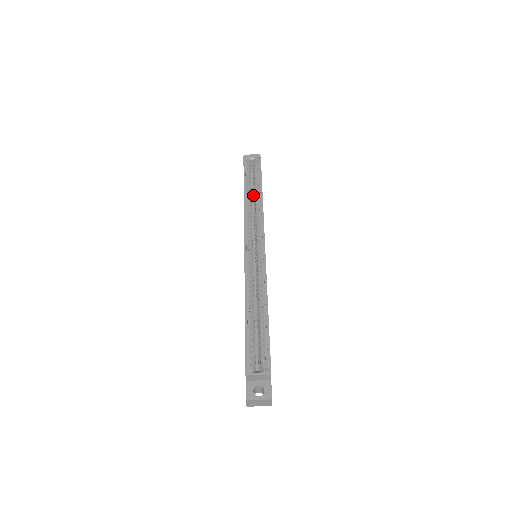
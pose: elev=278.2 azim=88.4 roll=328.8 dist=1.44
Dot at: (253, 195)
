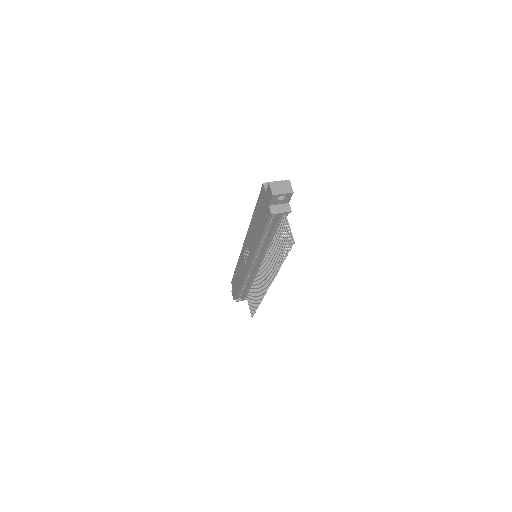
Dot at: occluded
